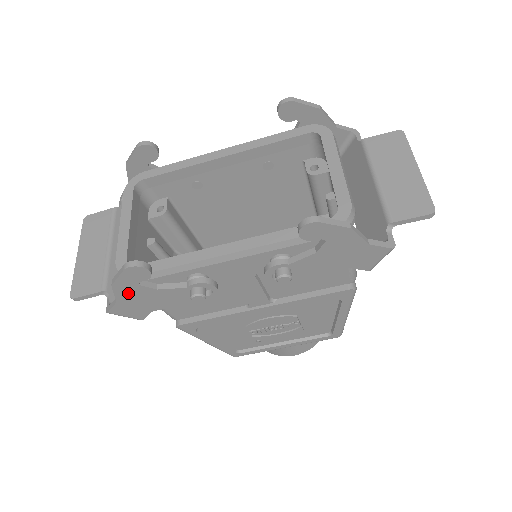
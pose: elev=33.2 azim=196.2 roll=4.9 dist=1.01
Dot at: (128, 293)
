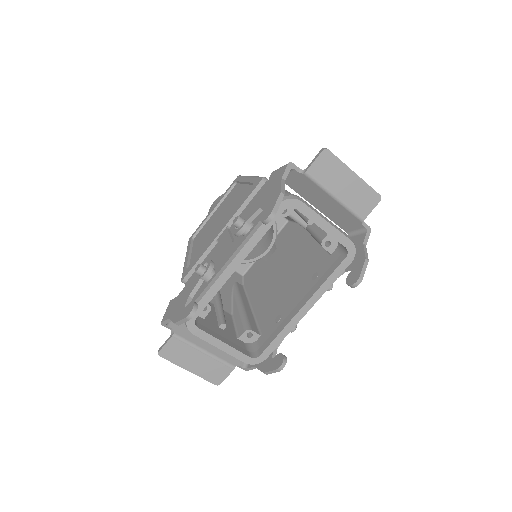
Dot at: occluded
